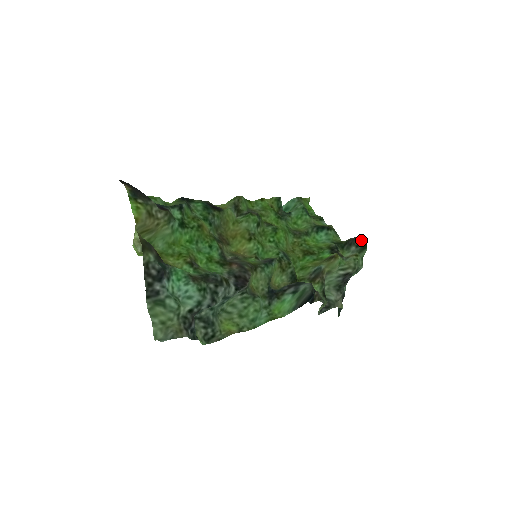
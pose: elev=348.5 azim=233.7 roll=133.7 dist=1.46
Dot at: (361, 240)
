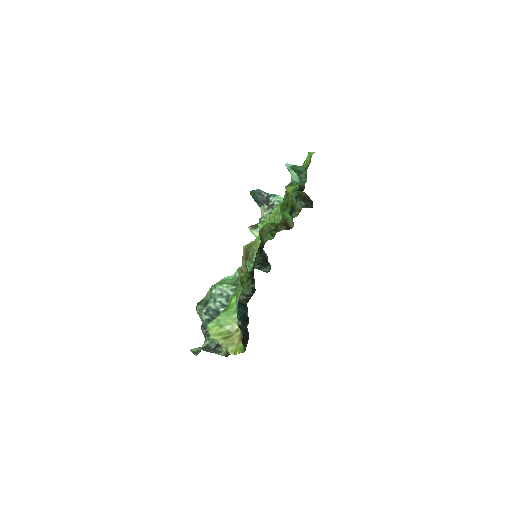
Dot at: (312, 205)
